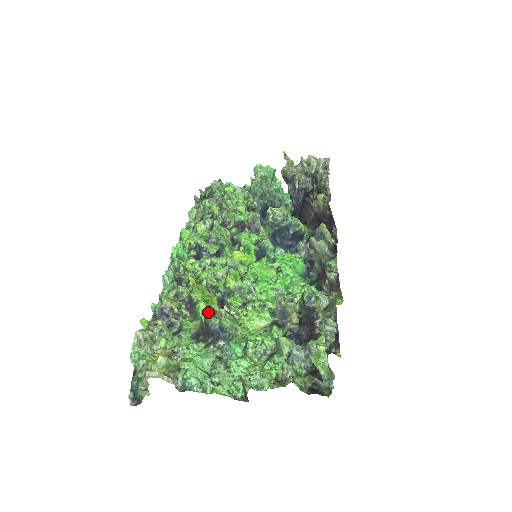
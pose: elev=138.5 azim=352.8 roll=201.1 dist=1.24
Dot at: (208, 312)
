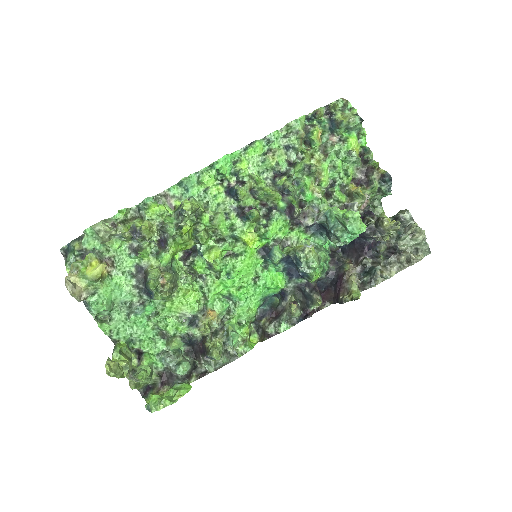
Dot at: (158, 275)
